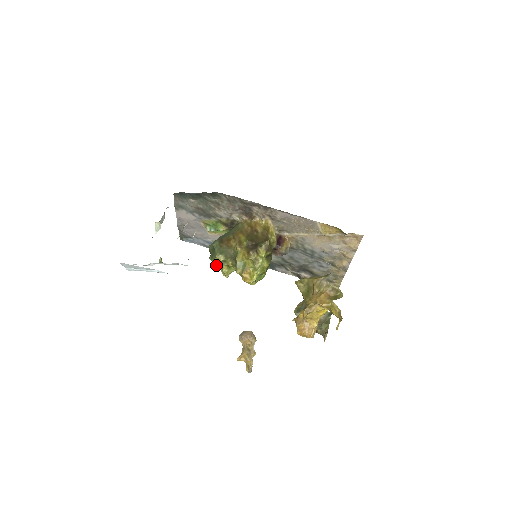
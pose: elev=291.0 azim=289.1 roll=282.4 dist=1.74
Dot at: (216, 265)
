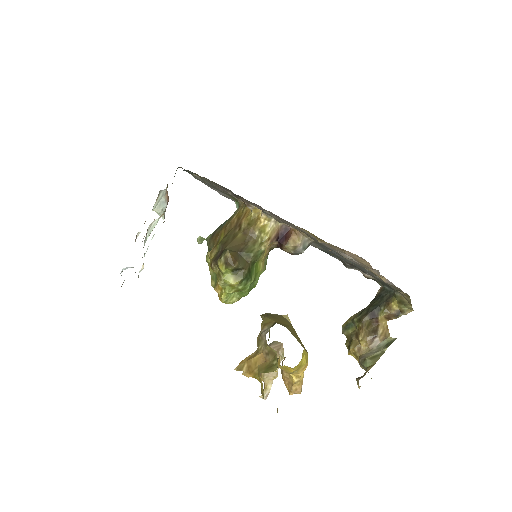
Dot at: occluded
